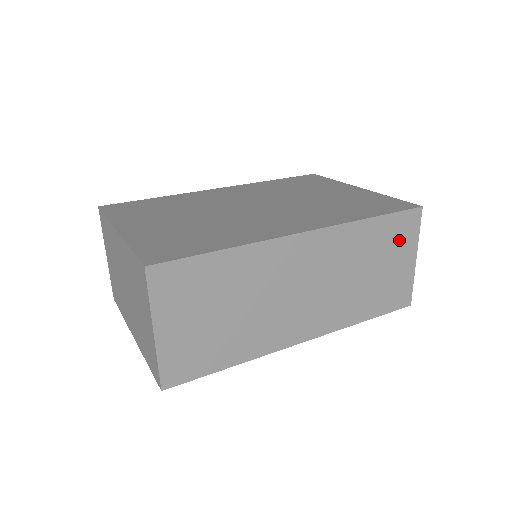
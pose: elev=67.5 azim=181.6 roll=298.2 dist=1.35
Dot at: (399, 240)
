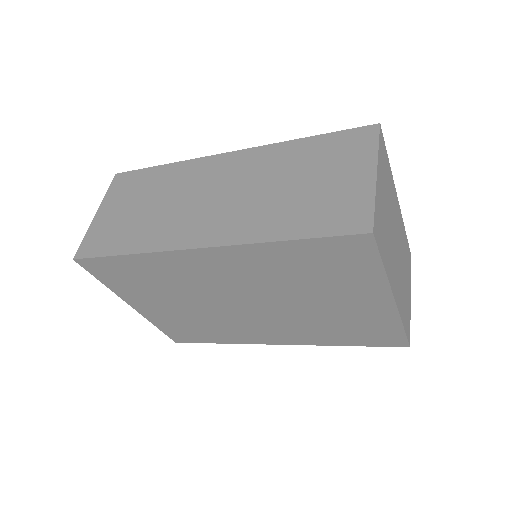
Dot at: (344, 155)
